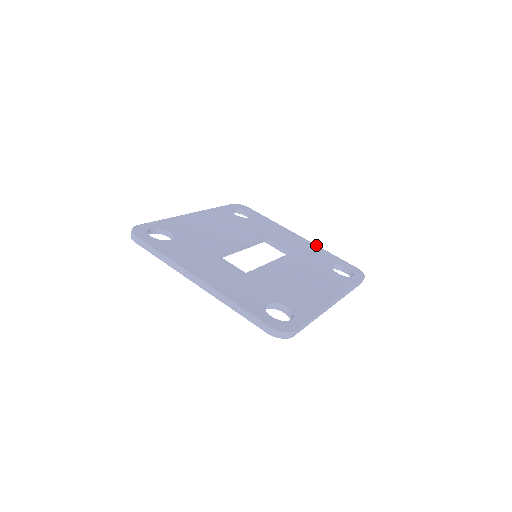
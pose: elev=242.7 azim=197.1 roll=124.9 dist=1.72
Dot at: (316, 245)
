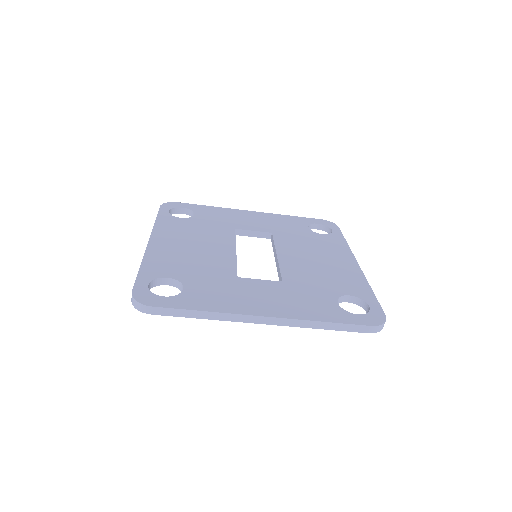
Dot at: (273, 214)
